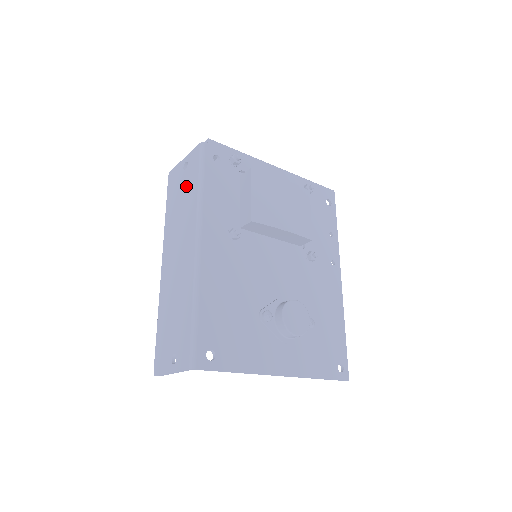
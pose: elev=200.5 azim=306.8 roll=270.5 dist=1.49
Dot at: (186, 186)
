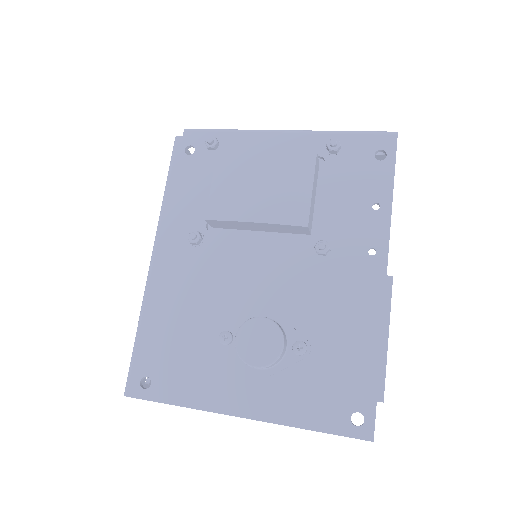
Dot at: occluded
